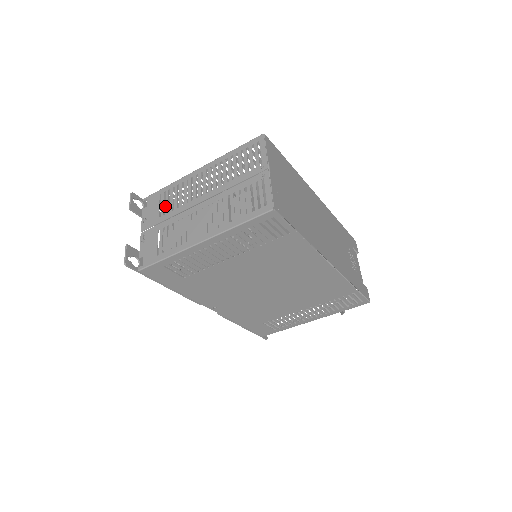
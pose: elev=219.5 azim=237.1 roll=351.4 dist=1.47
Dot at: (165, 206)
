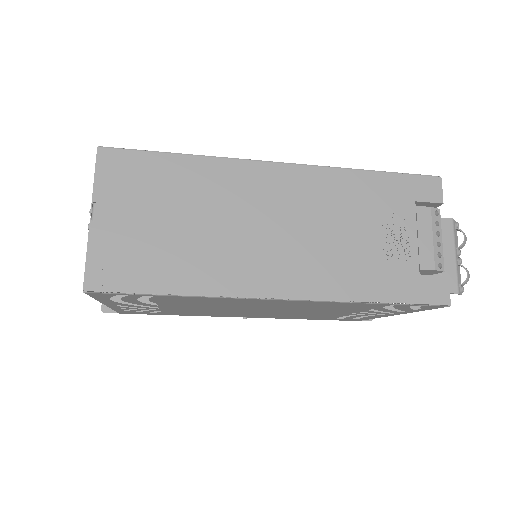
Dot at: occluded
